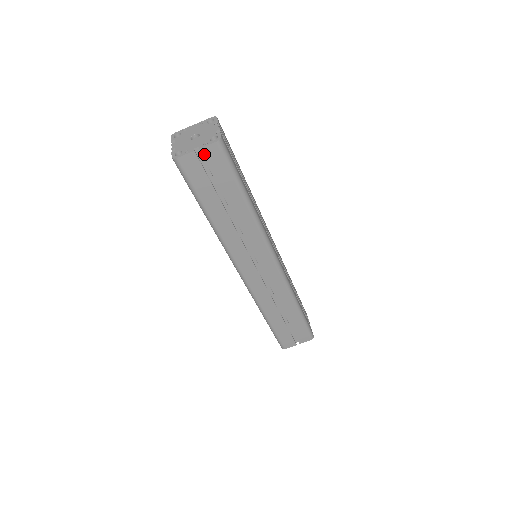
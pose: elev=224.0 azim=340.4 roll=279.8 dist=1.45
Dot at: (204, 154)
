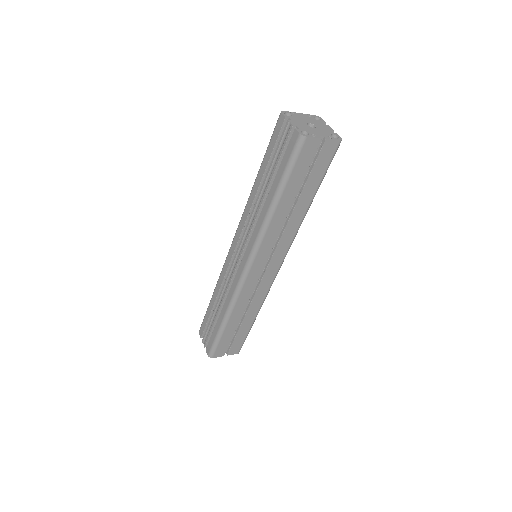
Dot at: (324, 145)
